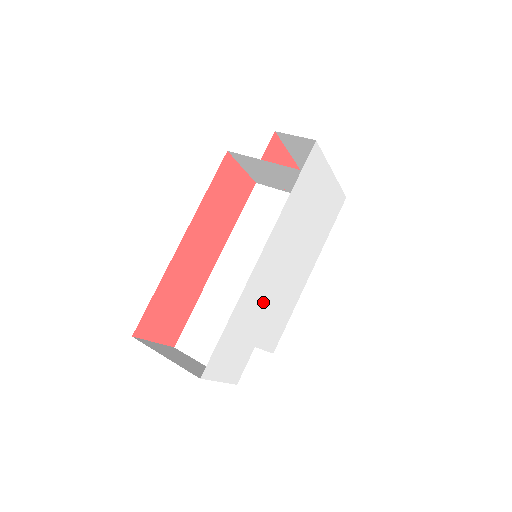
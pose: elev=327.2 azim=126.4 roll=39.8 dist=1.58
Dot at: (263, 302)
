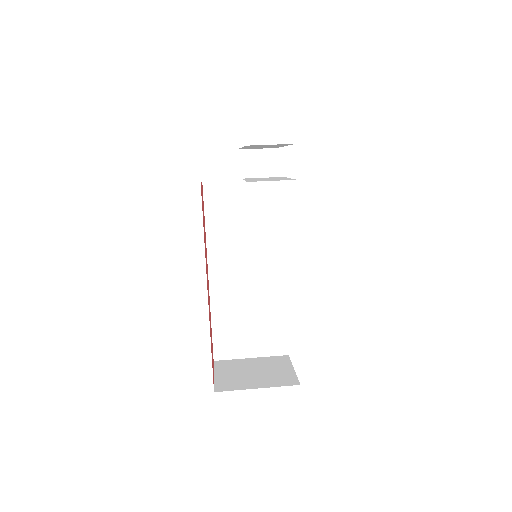
Dot at: occluded
